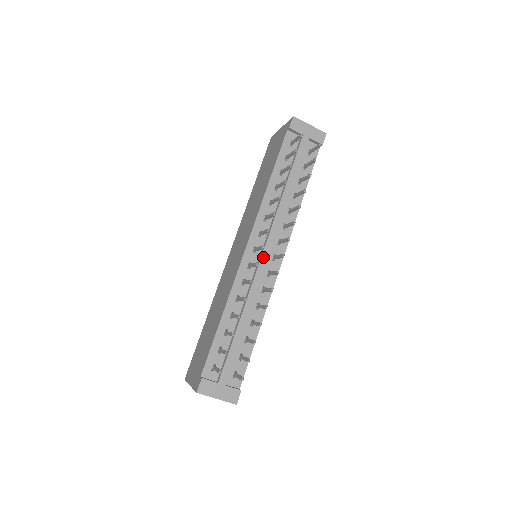
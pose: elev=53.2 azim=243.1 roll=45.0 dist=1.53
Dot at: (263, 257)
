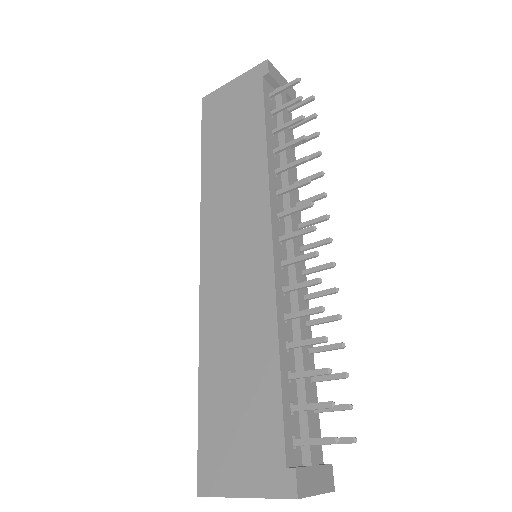
Dot at: (295, 249)
